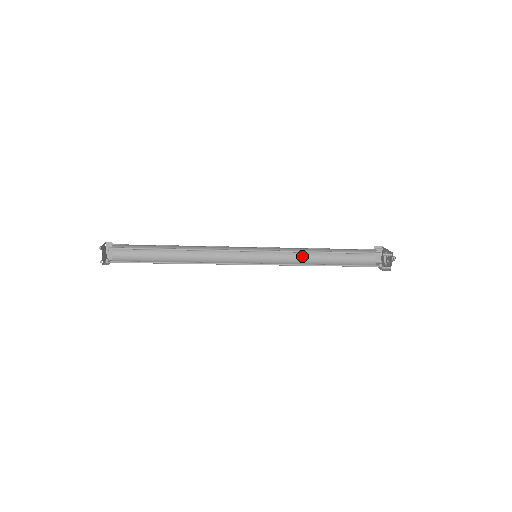
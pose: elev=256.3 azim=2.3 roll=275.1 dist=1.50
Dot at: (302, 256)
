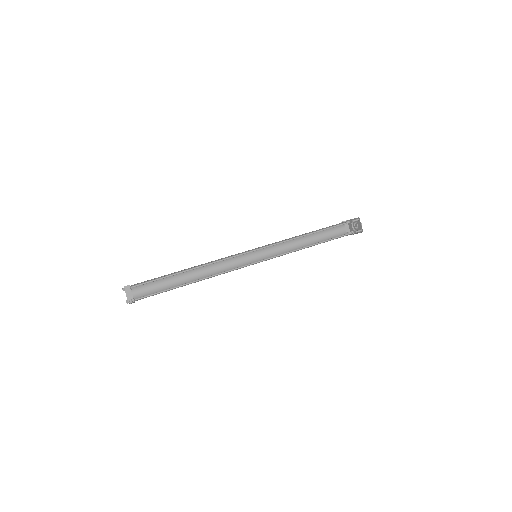
Dot at: (291, 246)
